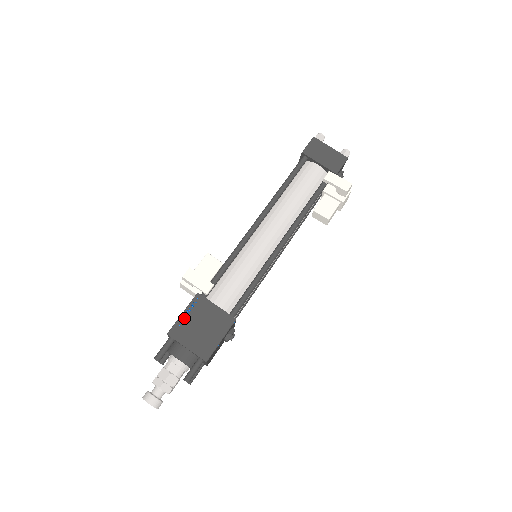
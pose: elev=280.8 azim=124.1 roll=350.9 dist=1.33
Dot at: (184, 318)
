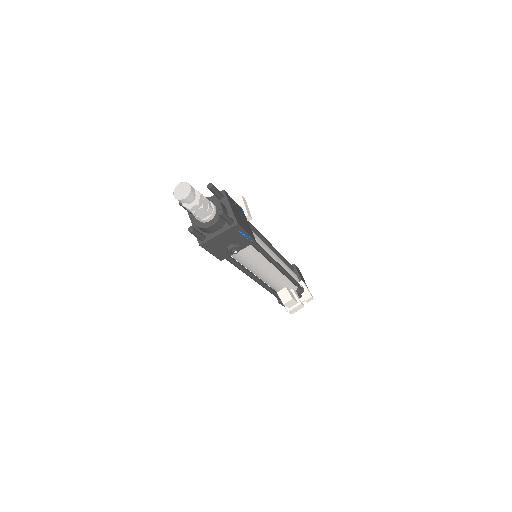
Dot at: occluded
